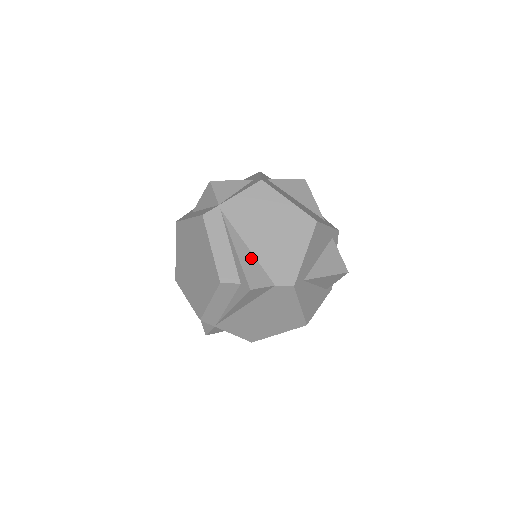
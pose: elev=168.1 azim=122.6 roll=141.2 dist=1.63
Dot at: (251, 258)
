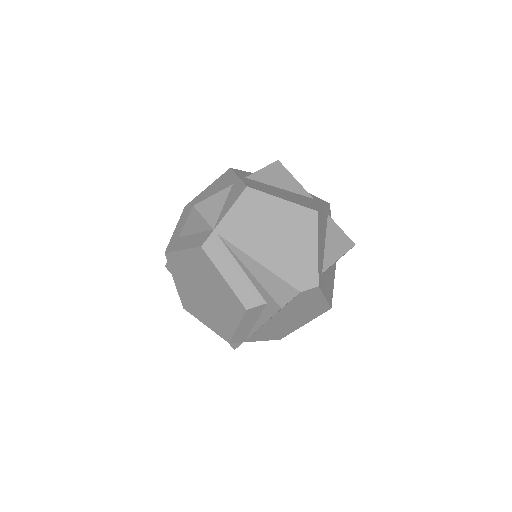
Dot at: (268, 274)
